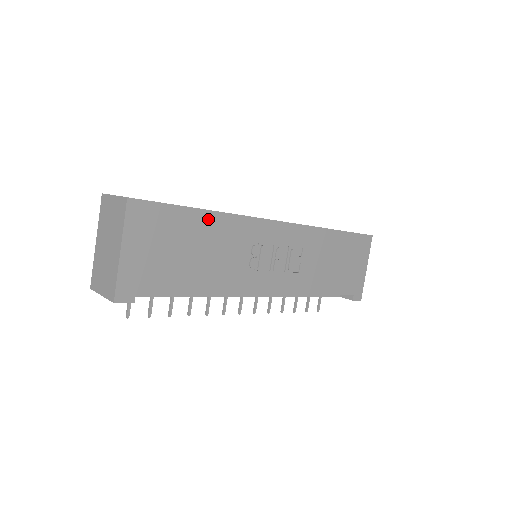
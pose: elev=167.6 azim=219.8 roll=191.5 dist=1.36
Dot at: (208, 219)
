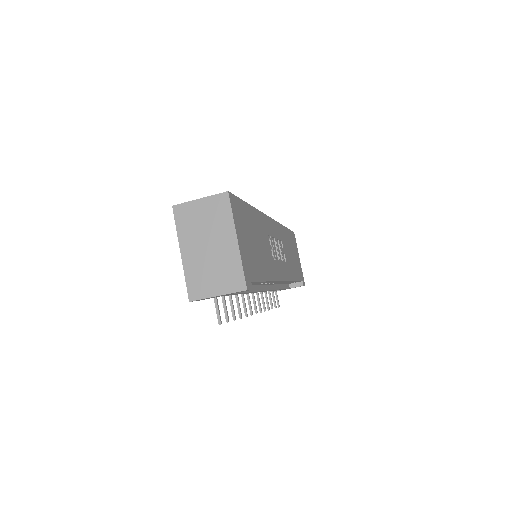
Dot at: (254, 214)
